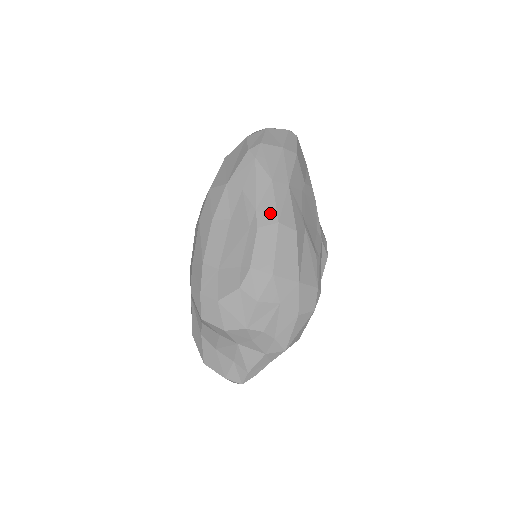
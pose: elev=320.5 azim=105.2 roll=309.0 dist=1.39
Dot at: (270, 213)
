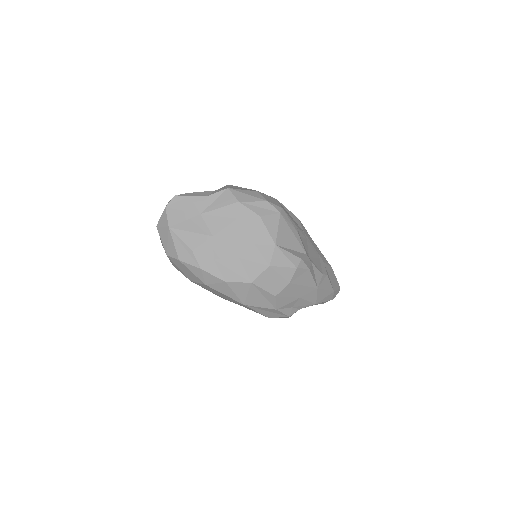
Dot at: occluded
